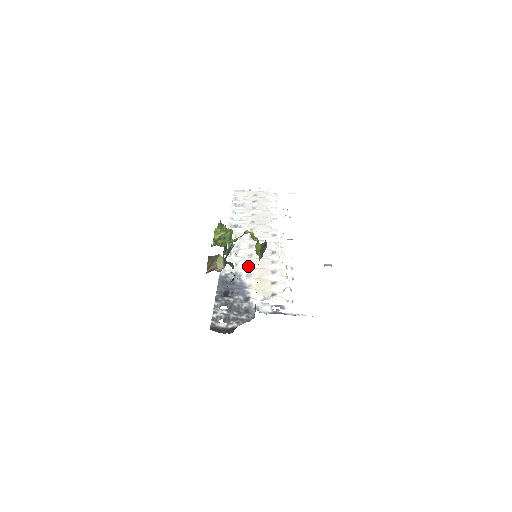
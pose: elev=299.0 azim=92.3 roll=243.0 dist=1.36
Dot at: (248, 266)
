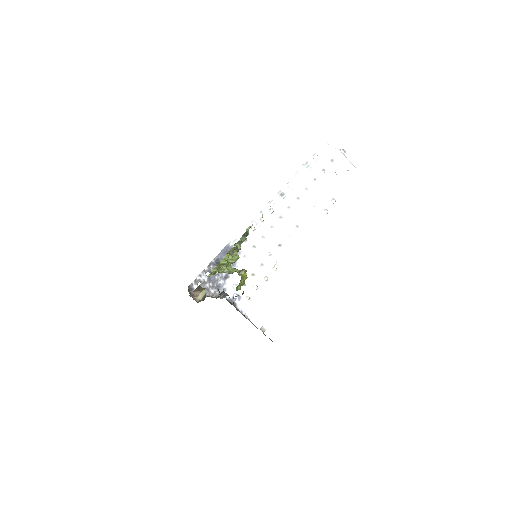
Dot at: (252, 247)
